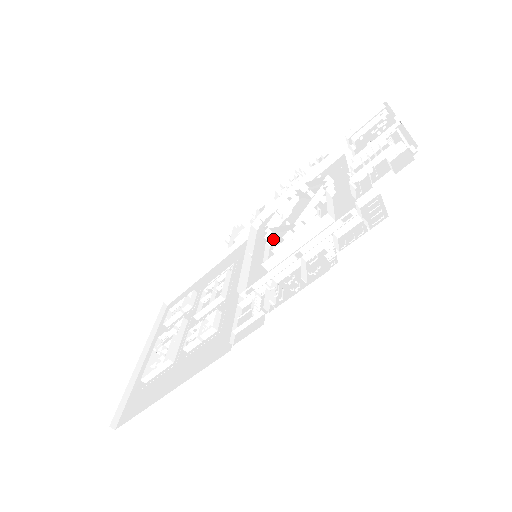
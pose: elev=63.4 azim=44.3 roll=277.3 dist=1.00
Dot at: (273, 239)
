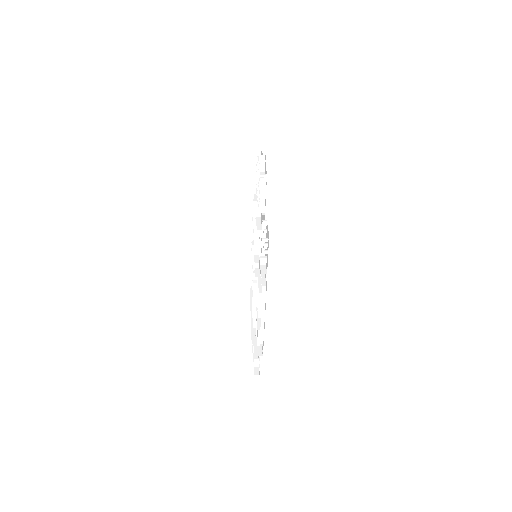
Dot at: occluded
